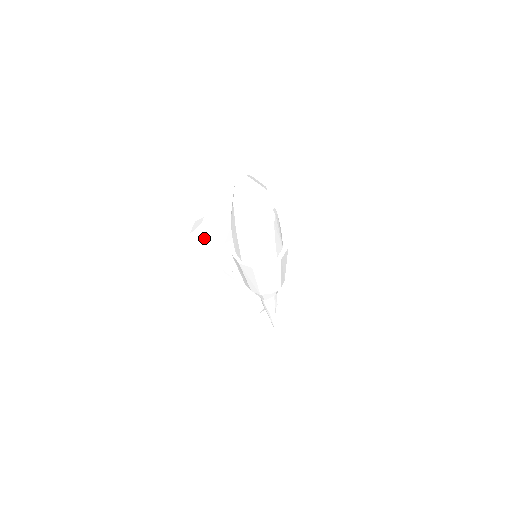
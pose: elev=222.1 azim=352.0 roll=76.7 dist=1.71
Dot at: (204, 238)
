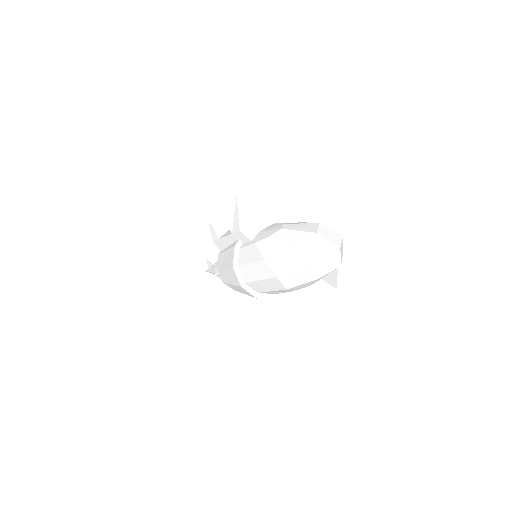
Dot at: (224, 204)
